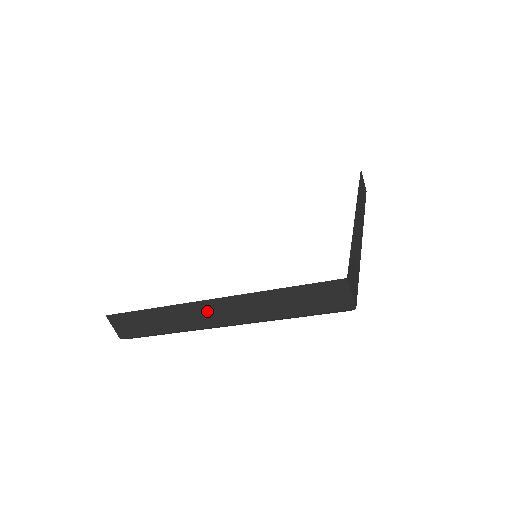
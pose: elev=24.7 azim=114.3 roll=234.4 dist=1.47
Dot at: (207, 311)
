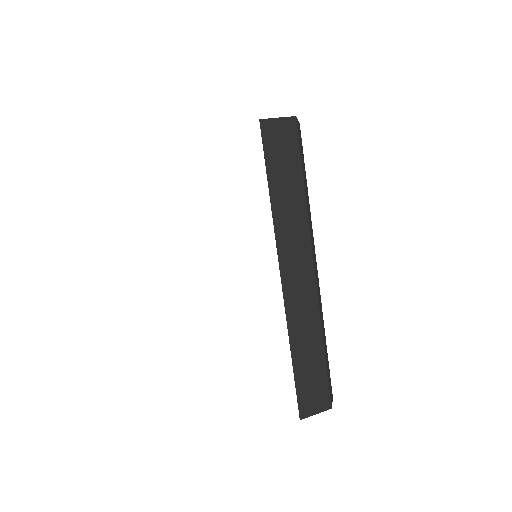
Dot at: occluded
